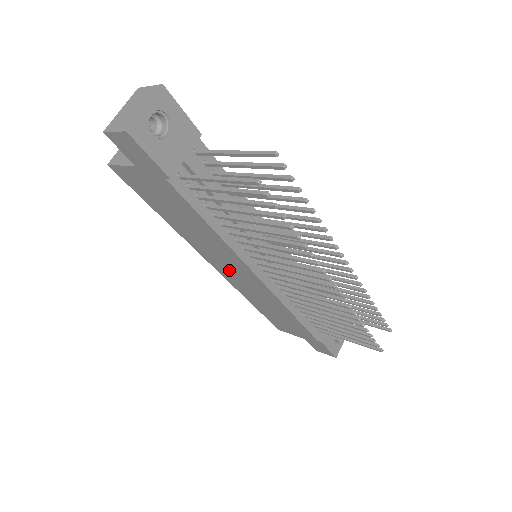
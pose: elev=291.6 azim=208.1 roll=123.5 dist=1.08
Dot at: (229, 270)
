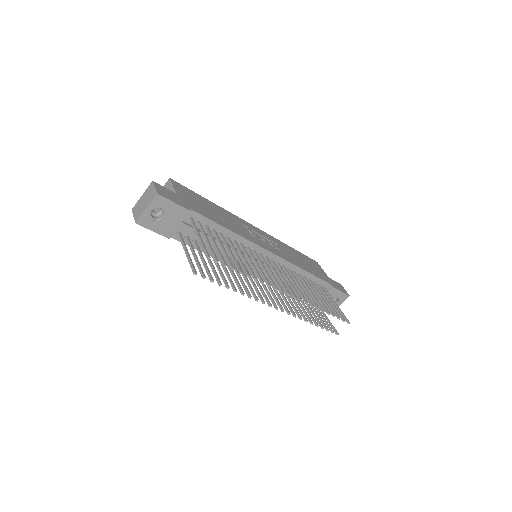
Dot at: occluded
